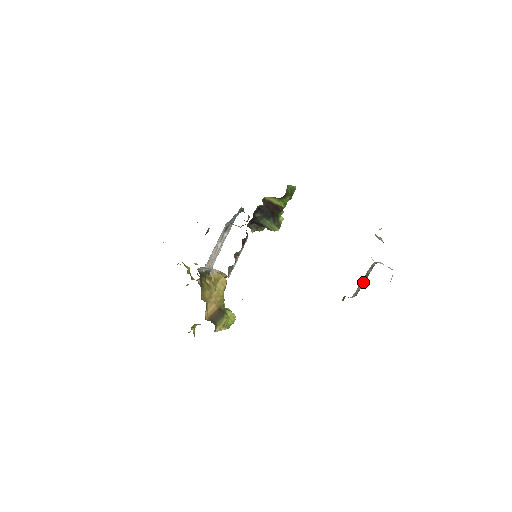
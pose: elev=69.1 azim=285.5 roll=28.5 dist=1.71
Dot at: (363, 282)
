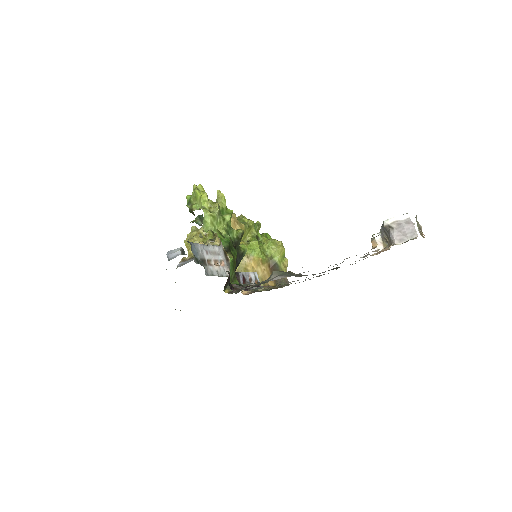
Dot at: (386, 237)
